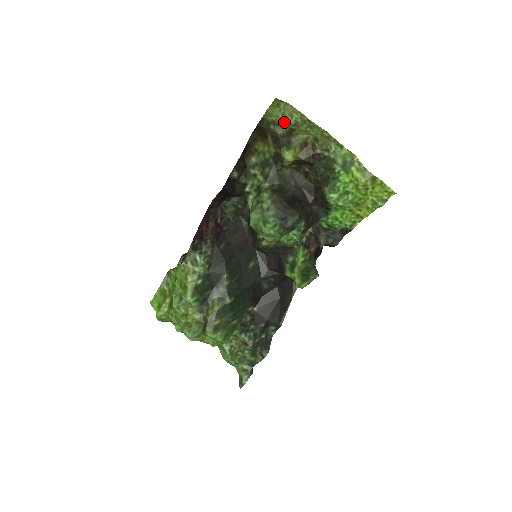
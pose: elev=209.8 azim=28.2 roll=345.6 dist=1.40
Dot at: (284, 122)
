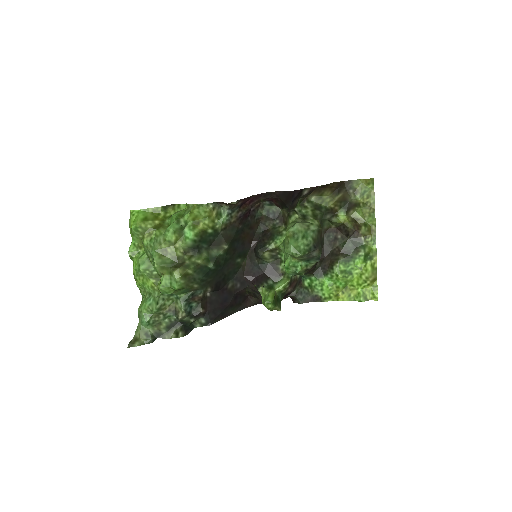
Dot at: (361, 196)
